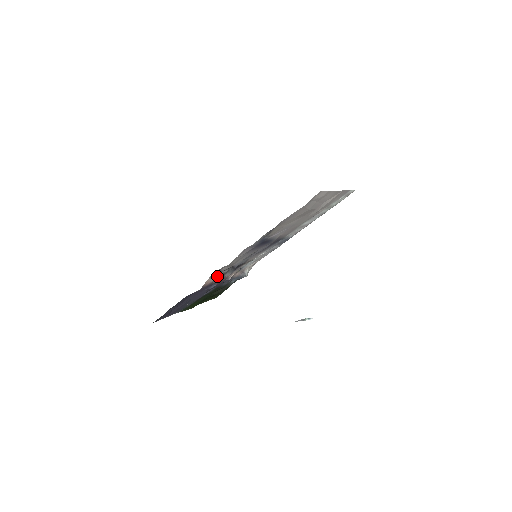
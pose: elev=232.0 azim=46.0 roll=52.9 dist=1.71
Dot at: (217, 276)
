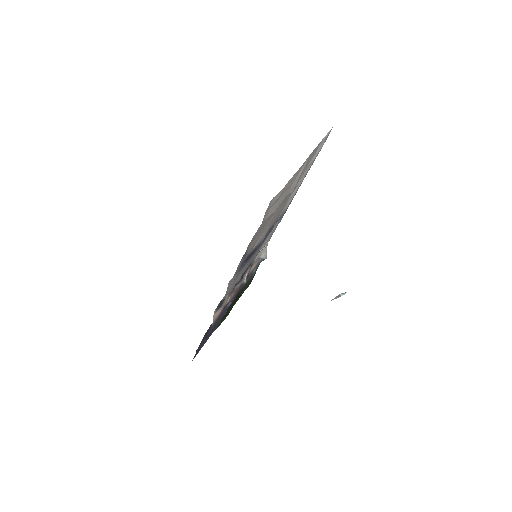
Dot at: (223, 303)
